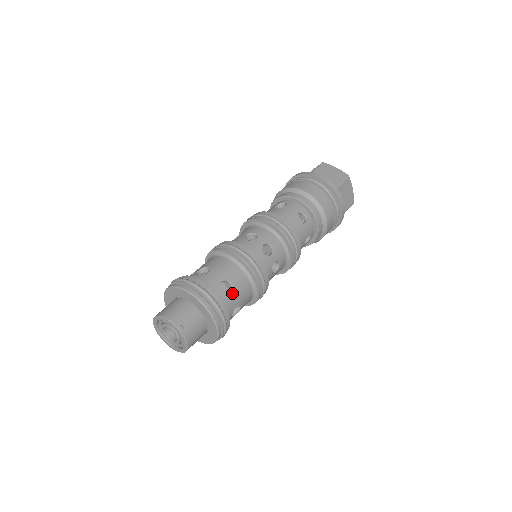
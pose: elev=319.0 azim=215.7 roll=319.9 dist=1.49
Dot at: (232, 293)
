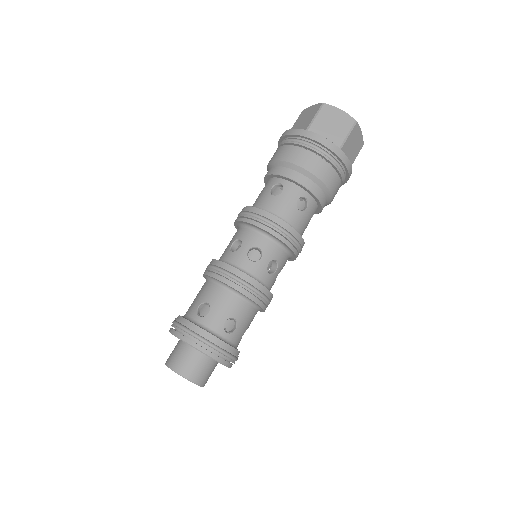
Dot at: occluded
